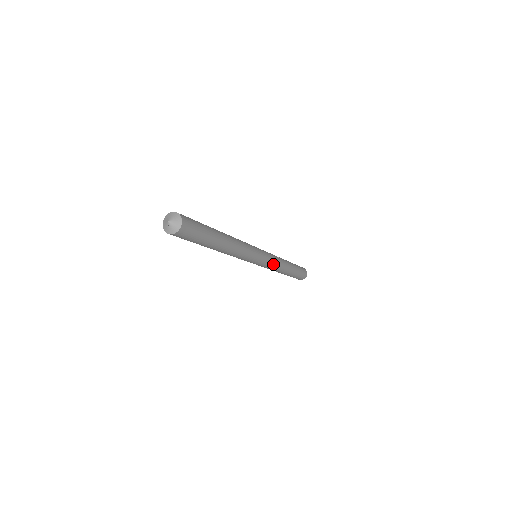
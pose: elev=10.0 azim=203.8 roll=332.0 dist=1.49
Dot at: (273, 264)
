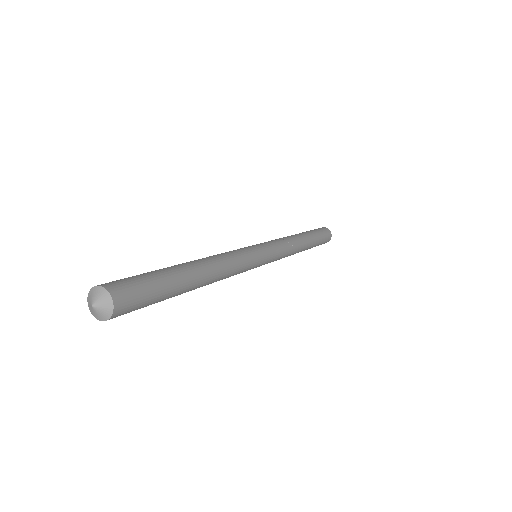
Dot at: (278, 259)
